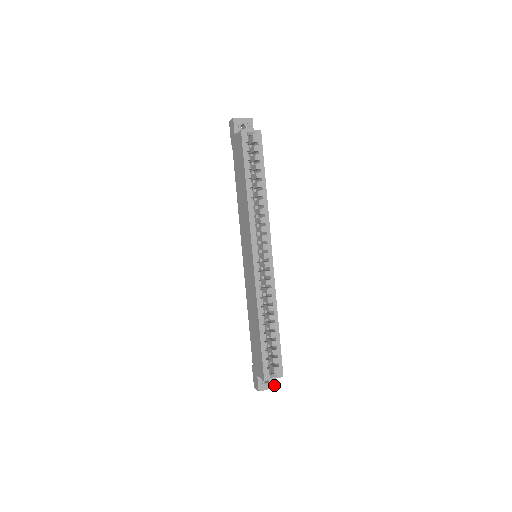
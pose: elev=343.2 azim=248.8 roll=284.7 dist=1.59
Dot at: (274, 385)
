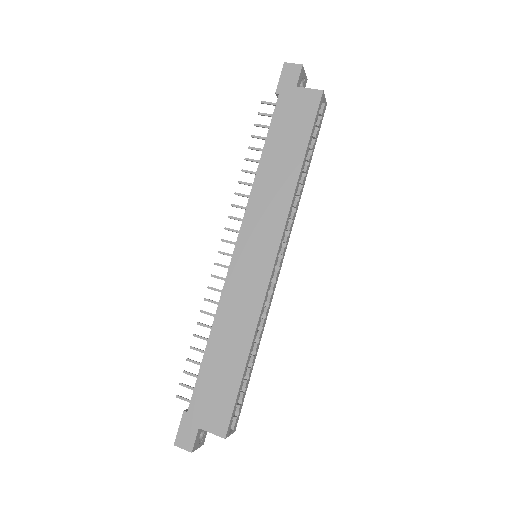
Dot at: (203, 441)
